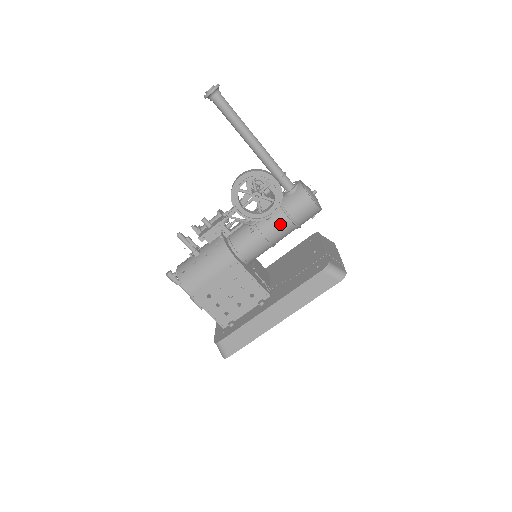
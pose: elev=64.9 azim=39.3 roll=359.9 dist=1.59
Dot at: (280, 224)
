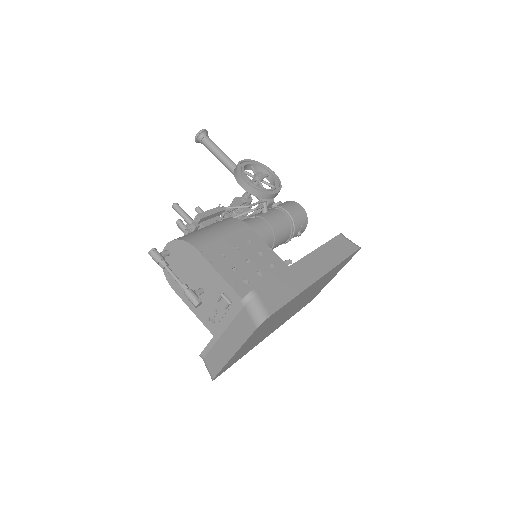
Dot at: (279, 215)
